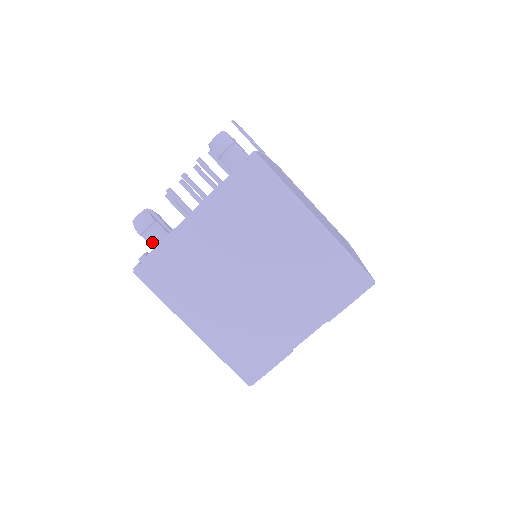
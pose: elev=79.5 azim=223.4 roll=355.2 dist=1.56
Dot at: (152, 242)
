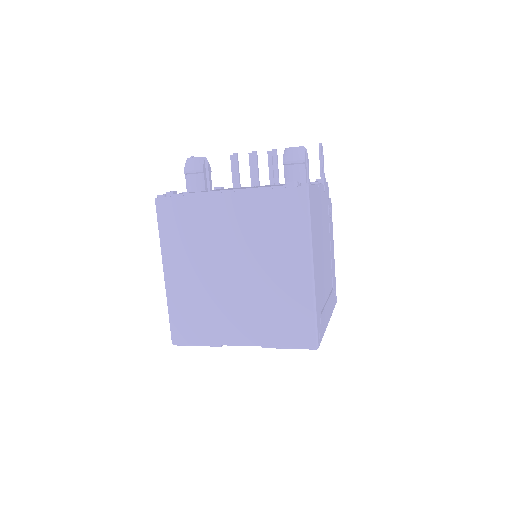
Dot at: (189, 185)
